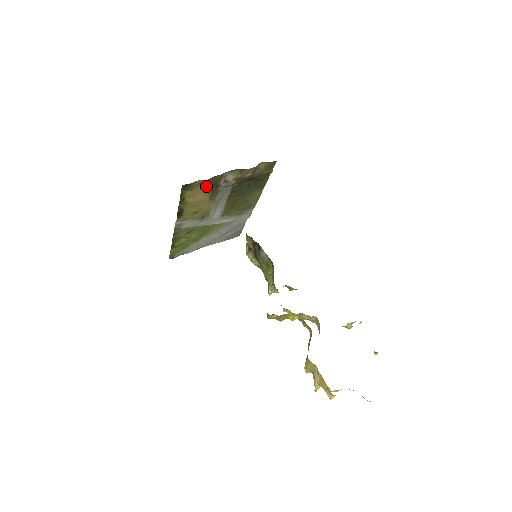
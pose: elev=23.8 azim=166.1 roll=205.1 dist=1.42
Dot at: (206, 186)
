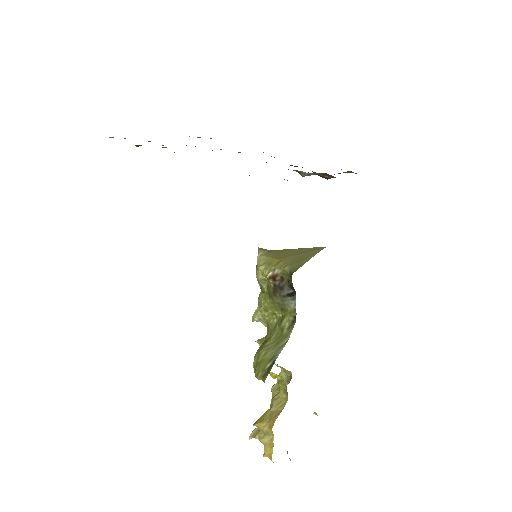
Dot at: occluded
